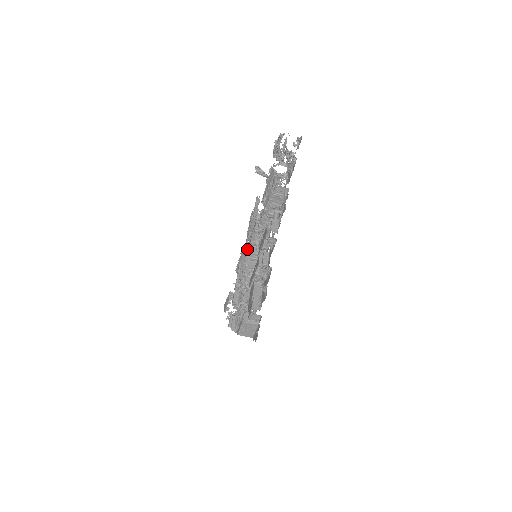
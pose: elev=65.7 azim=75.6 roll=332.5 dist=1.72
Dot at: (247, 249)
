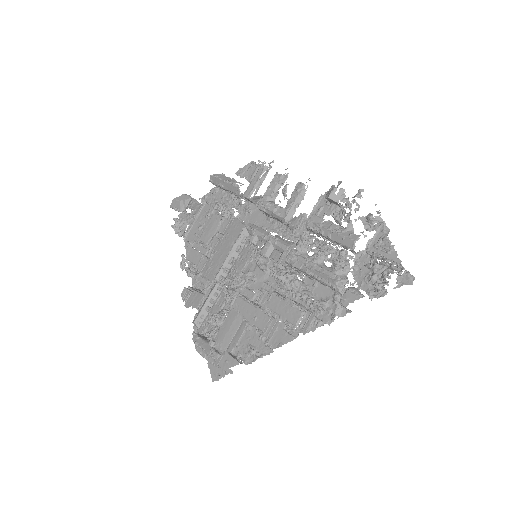
Dot at: (252, 241)
